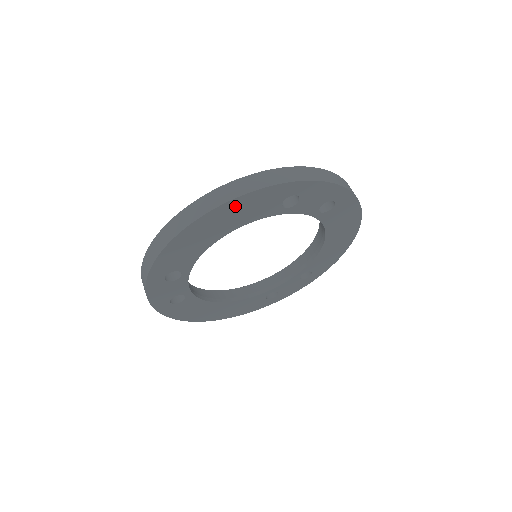
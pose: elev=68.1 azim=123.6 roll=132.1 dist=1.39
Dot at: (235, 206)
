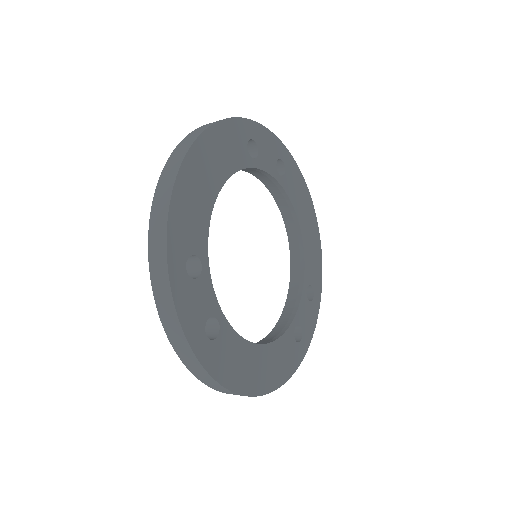
Dot at: (213, 140)
